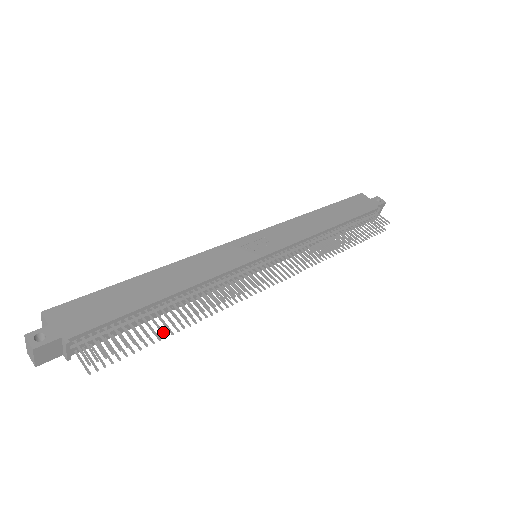
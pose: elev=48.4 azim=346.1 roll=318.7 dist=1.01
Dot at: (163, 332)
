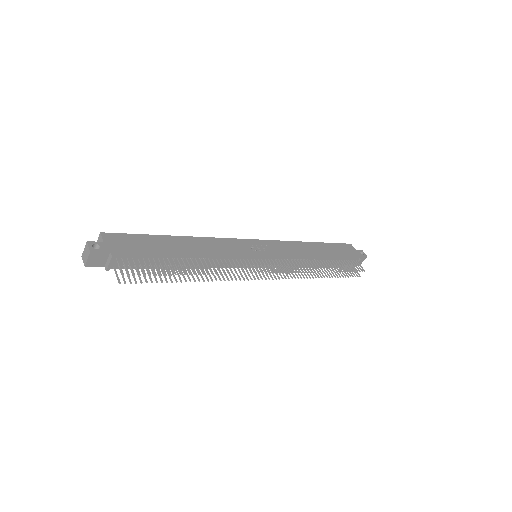
Dot at: (175, 278)
